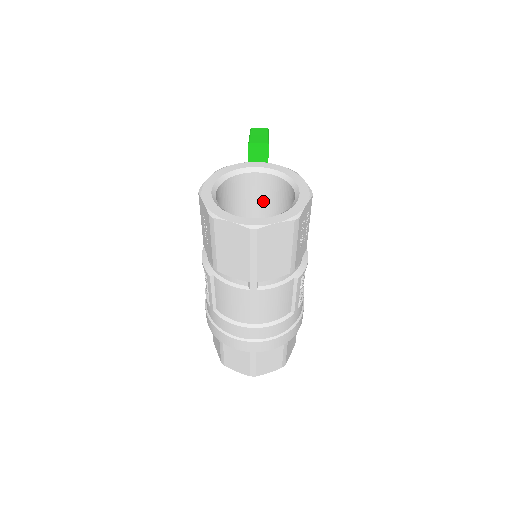
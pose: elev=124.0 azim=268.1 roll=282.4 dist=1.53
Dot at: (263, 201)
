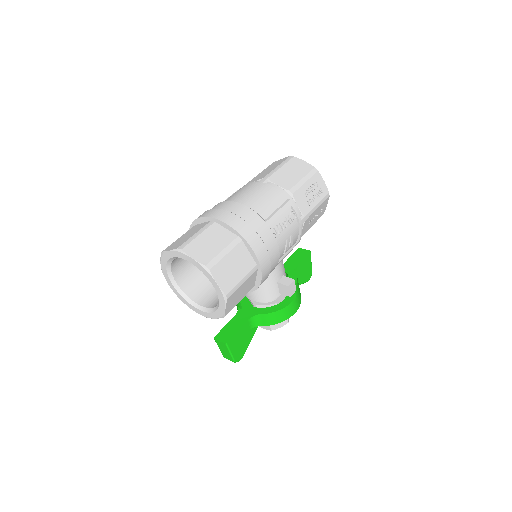
Dot at: occluded
